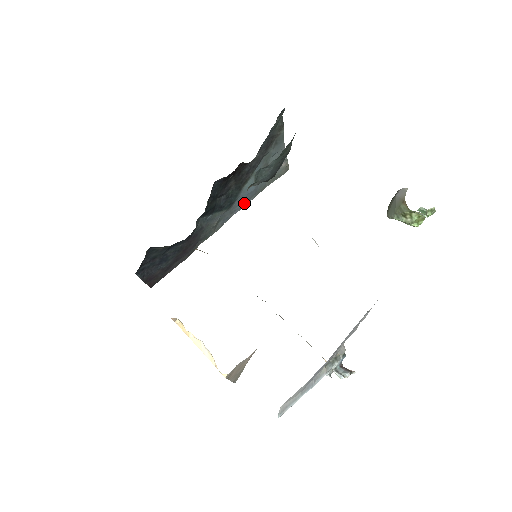
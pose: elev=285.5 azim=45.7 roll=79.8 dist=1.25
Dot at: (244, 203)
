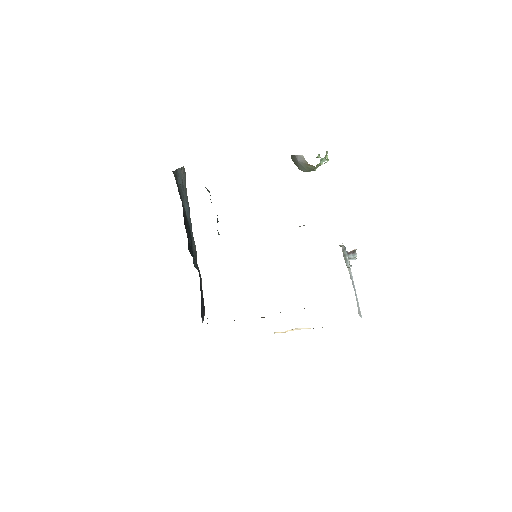
Dot at: occluded
